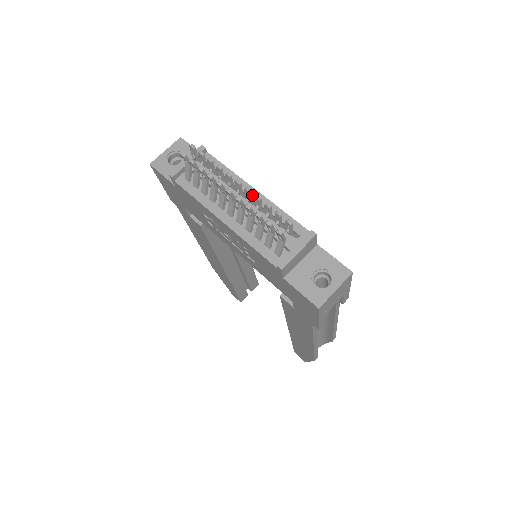
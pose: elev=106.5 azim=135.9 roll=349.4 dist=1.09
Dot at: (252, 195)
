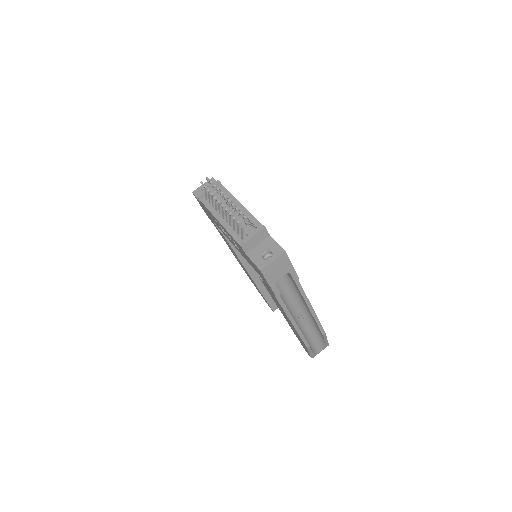
Dot at: (238, 207)
